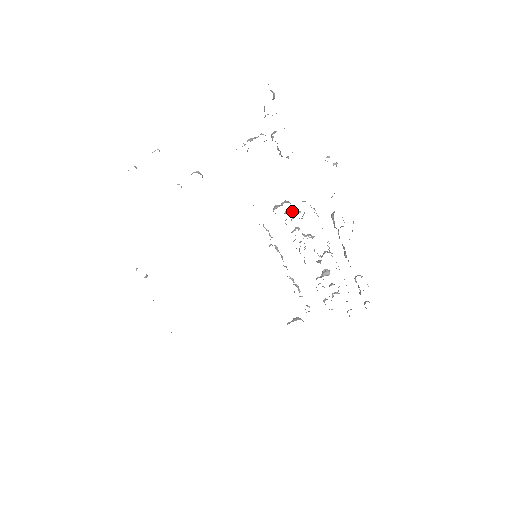
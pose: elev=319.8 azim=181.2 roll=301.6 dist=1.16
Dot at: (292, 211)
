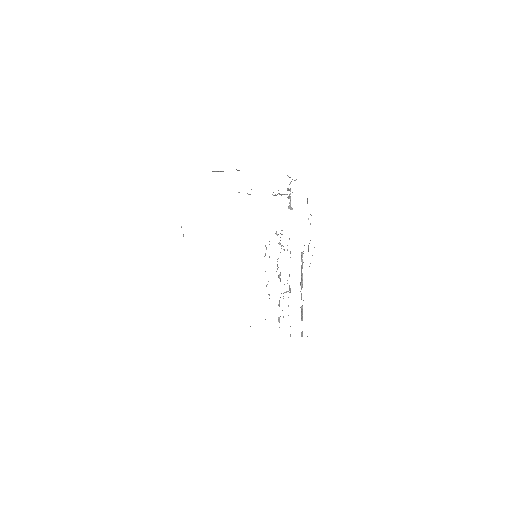
Dot at: occluded
